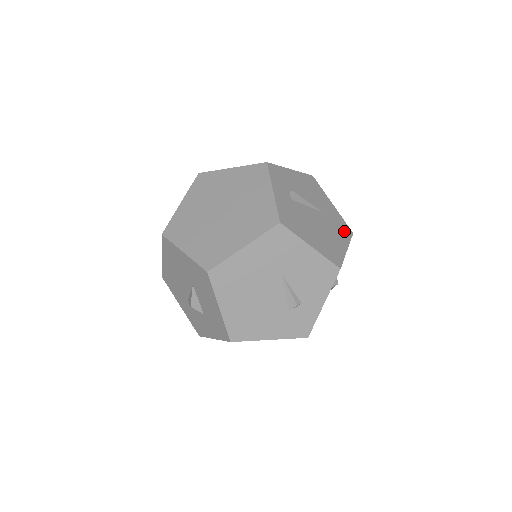
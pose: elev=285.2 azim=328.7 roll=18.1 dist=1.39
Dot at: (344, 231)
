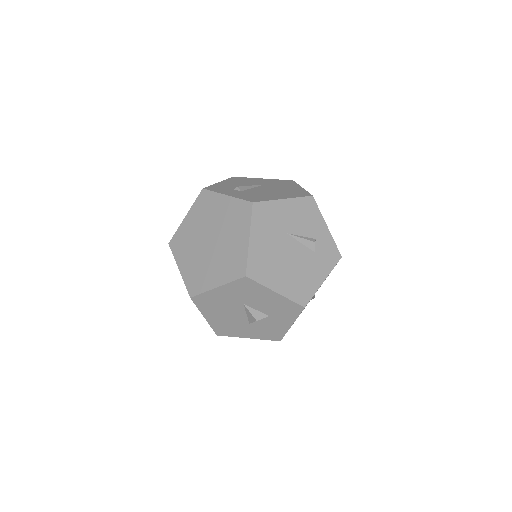
Dot at: (287, 183)
